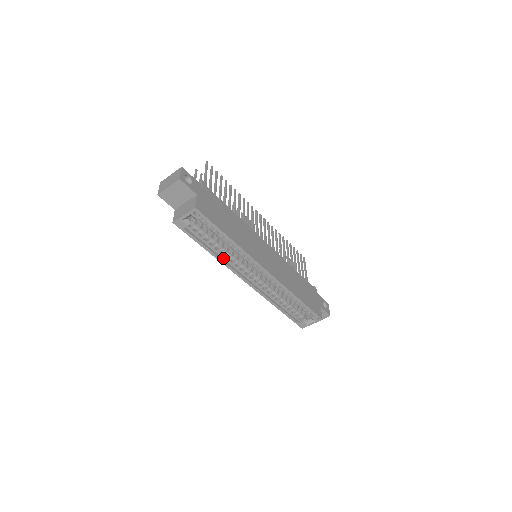
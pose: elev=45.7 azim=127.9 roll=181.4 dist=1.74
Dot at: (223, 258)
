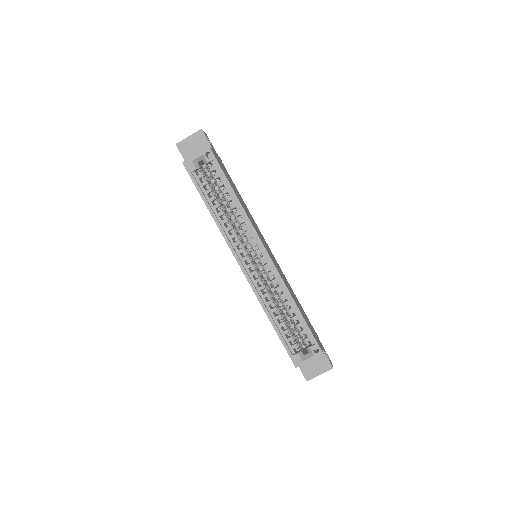
Dot at: (222, 226)
